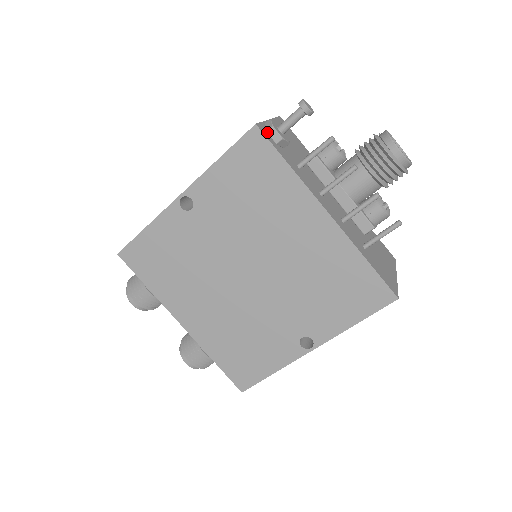
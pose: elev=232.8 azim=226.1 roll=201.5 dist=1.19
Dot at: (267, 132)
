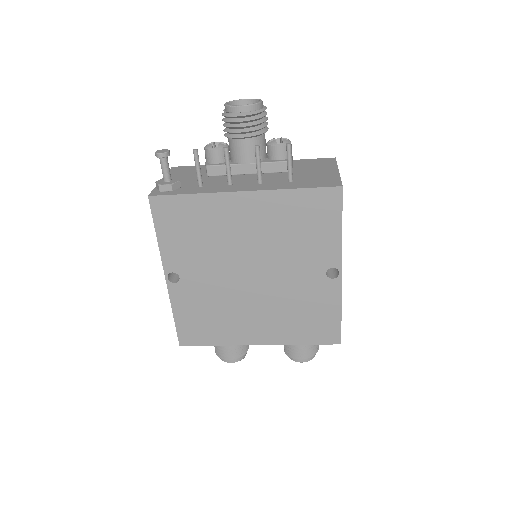
Dot at: (160, 192)
